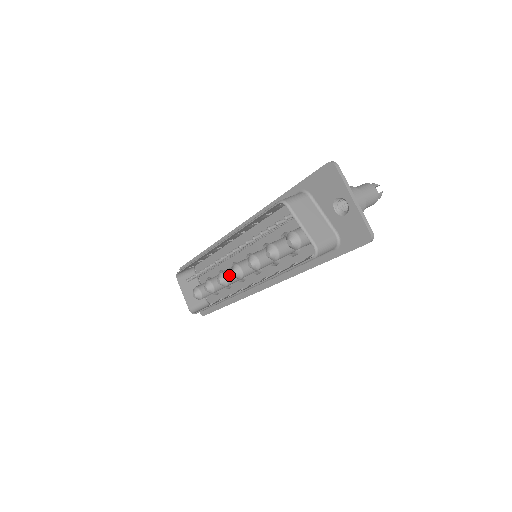
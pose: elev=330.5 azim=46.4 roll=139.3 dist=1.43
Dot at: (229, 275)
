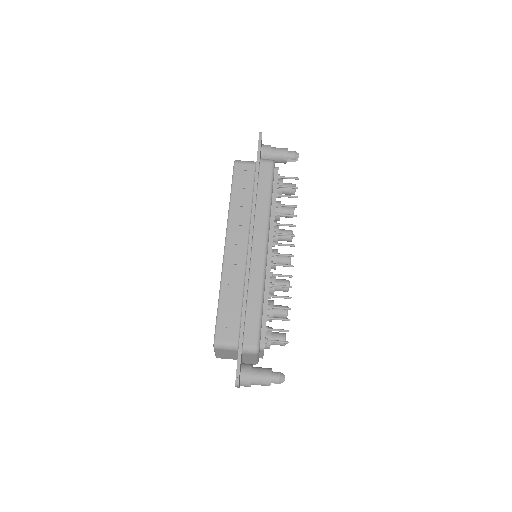
Dot at: occluded
